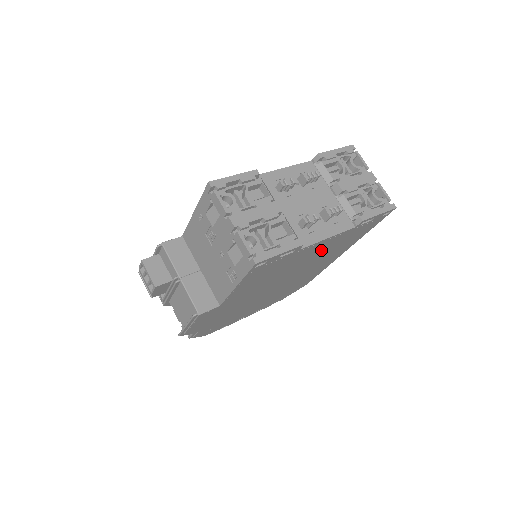
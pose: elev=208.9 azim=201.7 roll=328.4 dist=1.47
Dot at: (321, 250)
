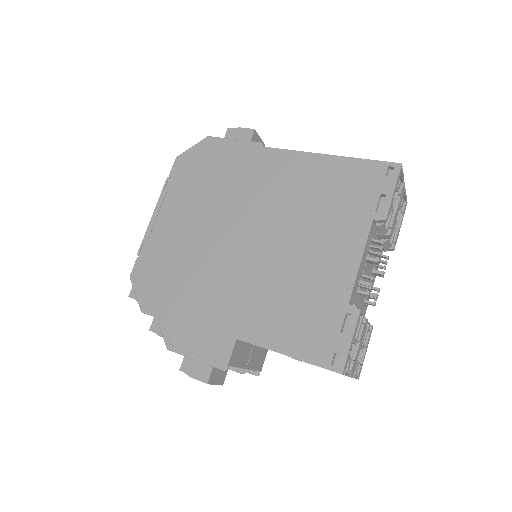
Dot at: occluded
